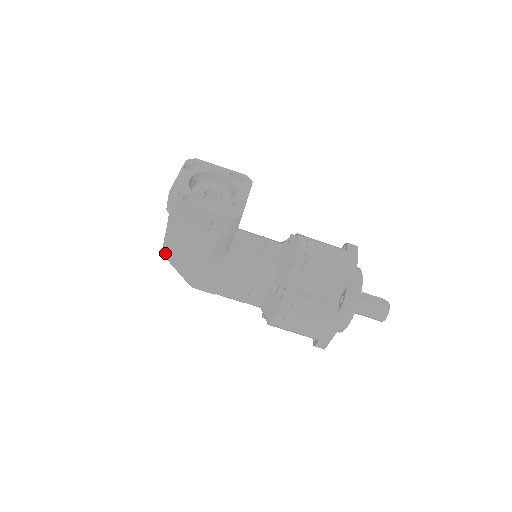
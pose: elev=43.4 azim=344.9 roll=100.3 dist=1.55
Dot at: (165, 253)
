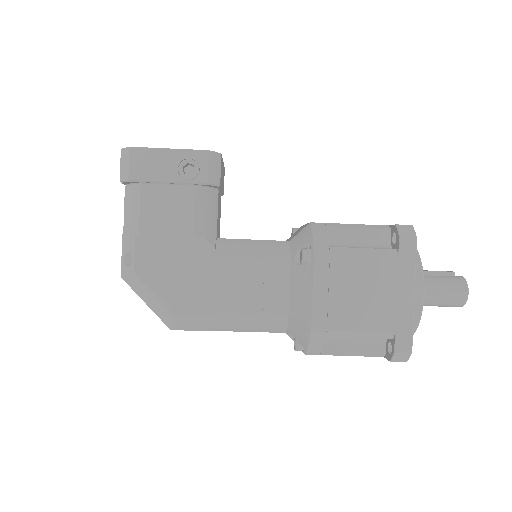
Dot at: (125, 267)
